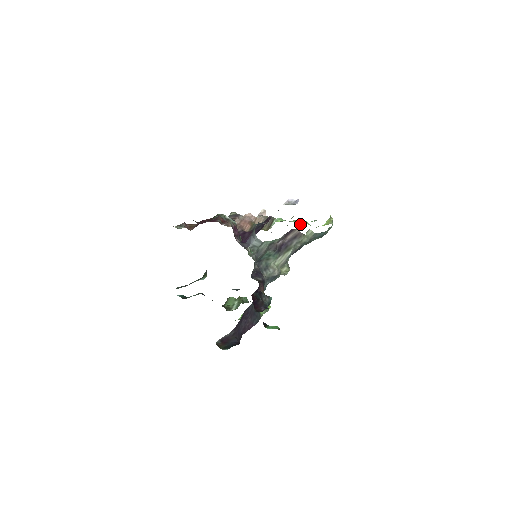
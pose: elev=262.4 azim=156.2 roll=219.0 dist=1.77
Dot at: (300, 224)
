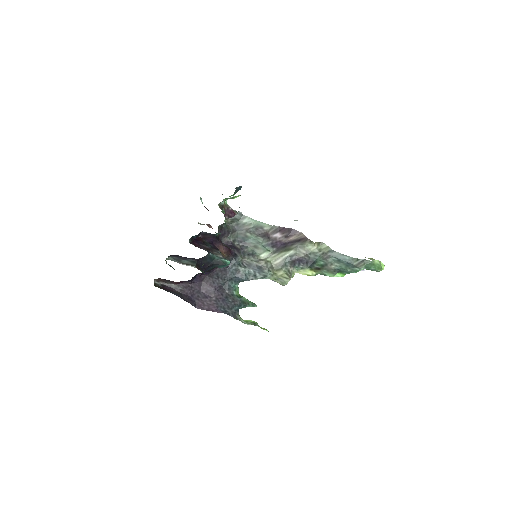
Dot at: occluded
